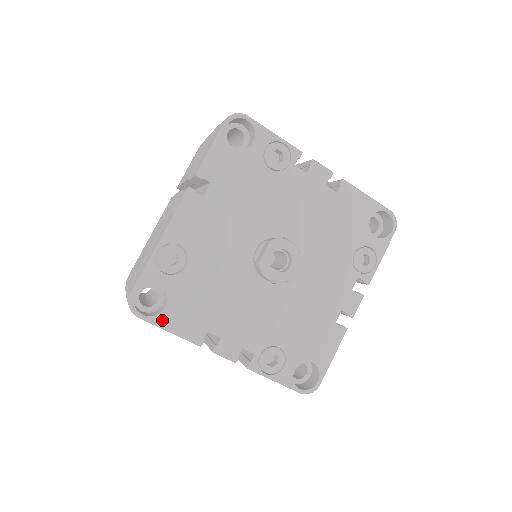
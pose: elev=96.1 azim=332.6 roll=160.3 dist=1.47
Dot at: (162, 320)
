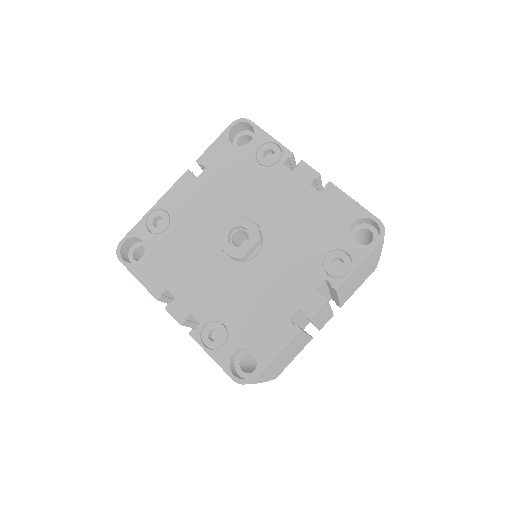
Dot at: (135, 268)
